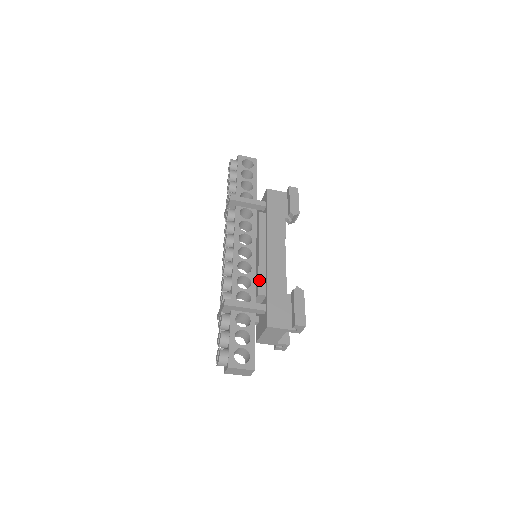
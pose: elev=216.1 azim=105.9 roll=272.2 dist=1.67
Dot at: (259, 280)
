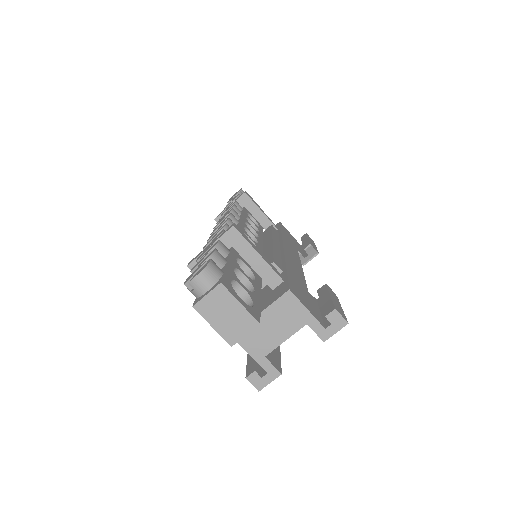
Dot at: (274, 255)
